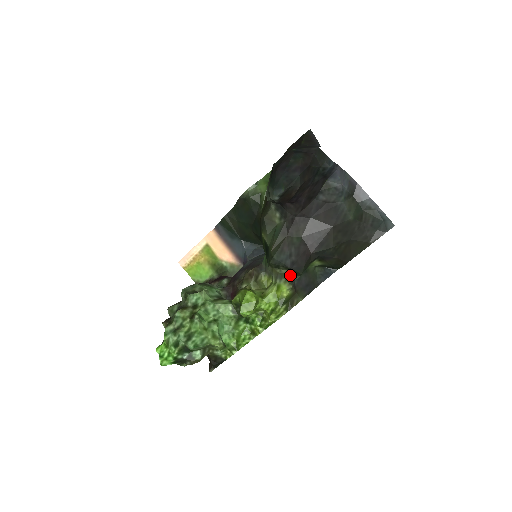
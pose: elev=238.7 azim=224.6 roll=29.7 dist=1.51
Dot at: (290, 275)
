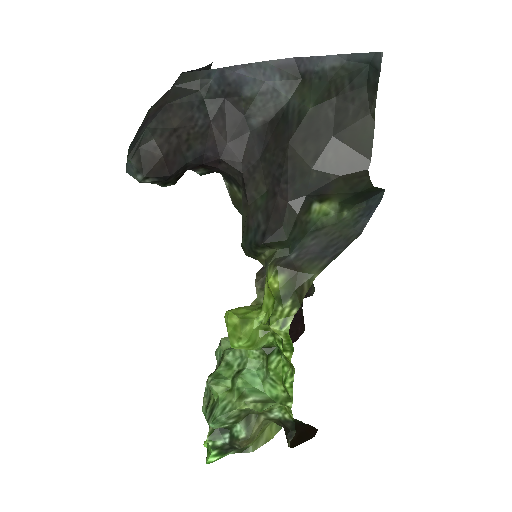
Dot at: (276, 253)
